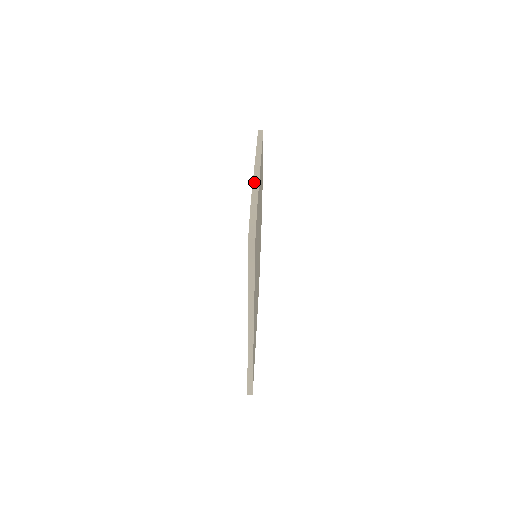
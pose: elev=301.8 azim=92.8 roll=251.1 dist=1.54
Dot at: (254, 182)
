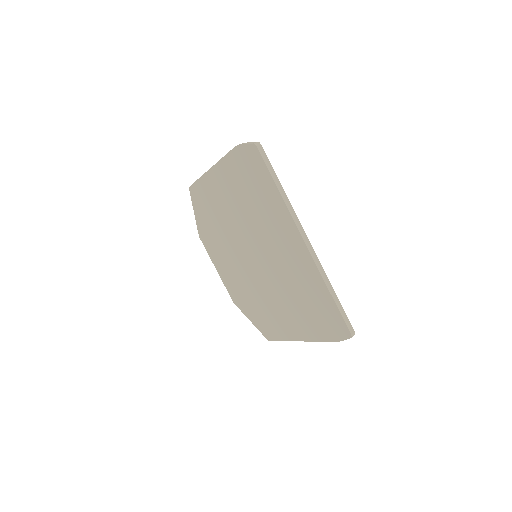
Dot at: (224, 156)
